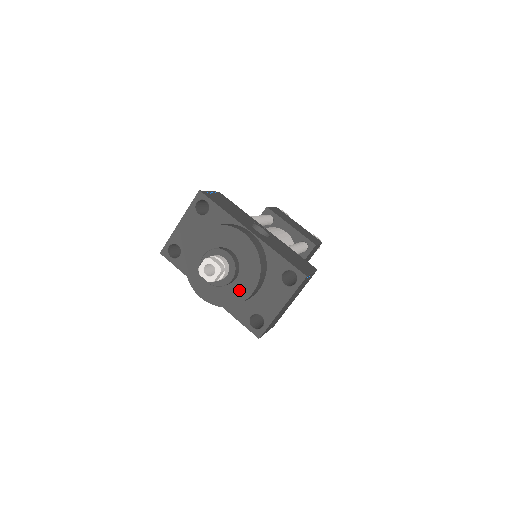
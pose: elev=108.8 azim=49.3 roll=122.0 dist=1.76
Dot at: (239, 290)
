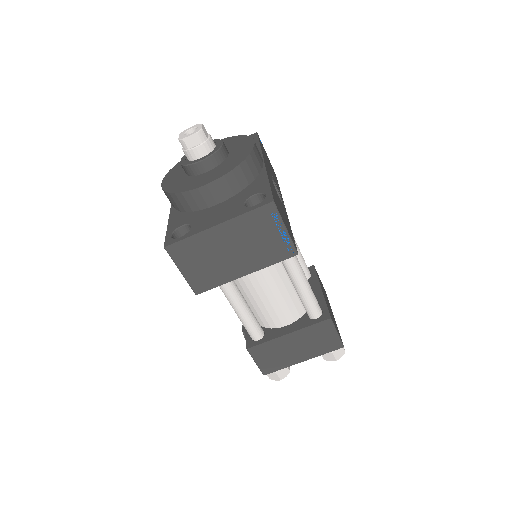
Dot at: (198, 181)
